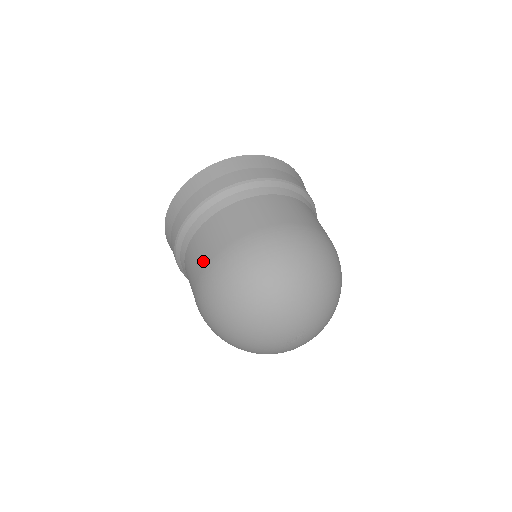
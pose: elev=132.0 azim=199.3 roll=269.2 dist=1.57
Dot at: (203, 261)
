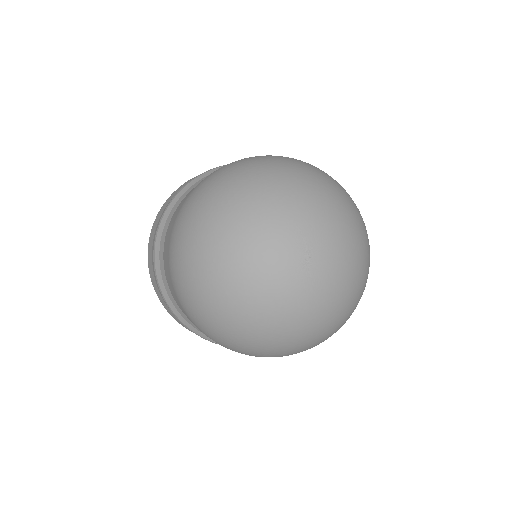
Dot at: (179, 208)
